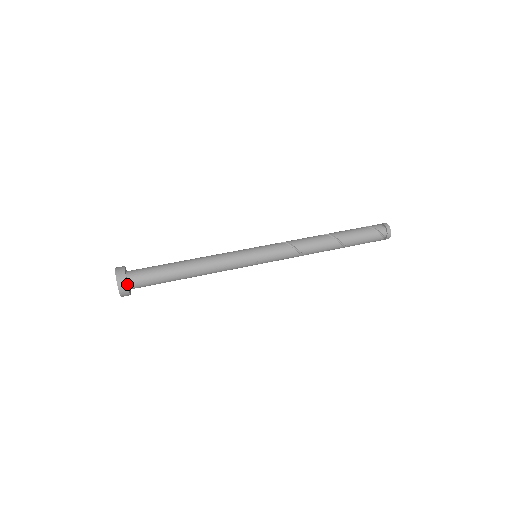
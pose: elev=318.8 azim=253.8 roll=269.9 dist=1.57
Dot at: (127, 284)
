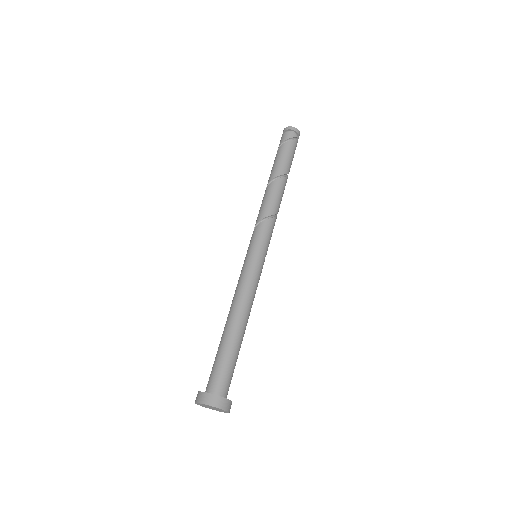
Dot at: (226, 399)
